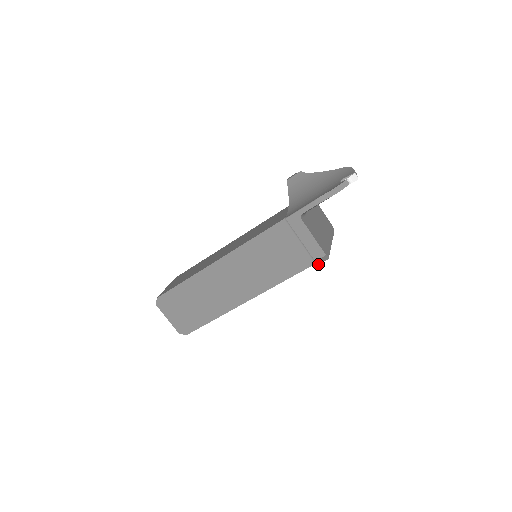
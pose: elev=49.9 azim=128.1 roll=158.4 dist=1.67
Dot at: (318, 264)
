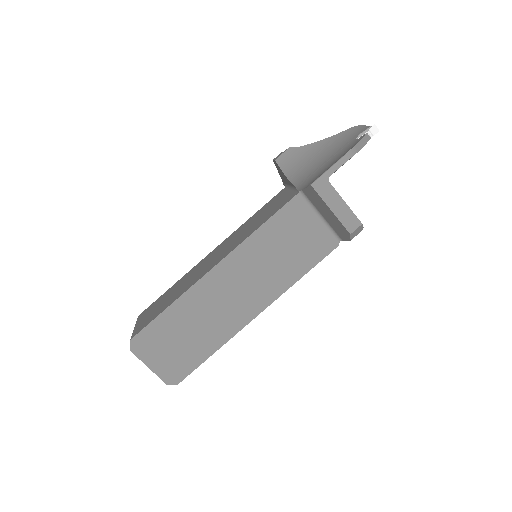
Dot at: occluded
